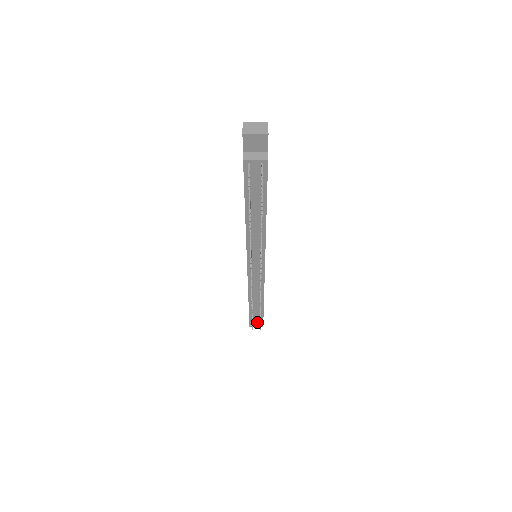
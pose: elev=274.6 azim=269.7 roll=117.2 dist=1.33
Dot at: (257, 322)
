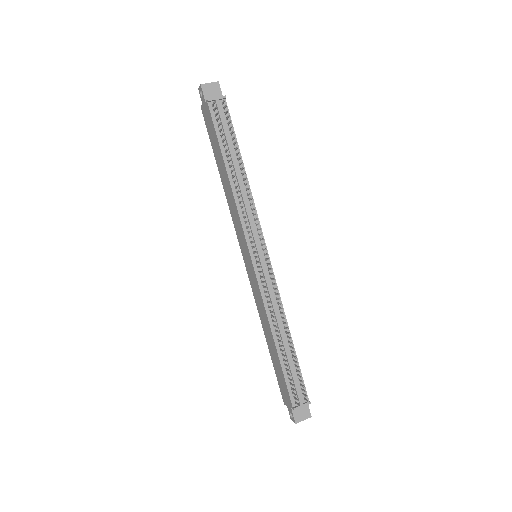
Dot at: (299, 392)
